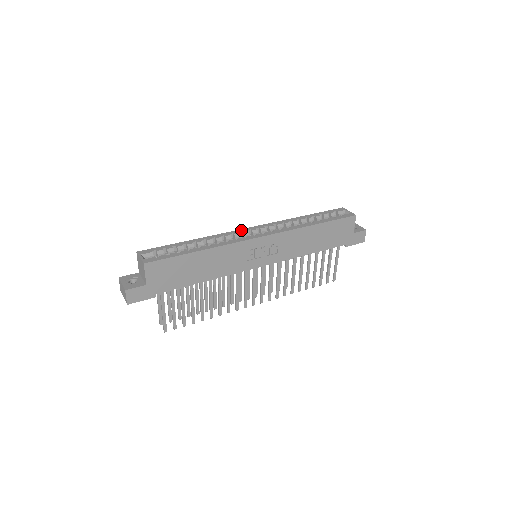
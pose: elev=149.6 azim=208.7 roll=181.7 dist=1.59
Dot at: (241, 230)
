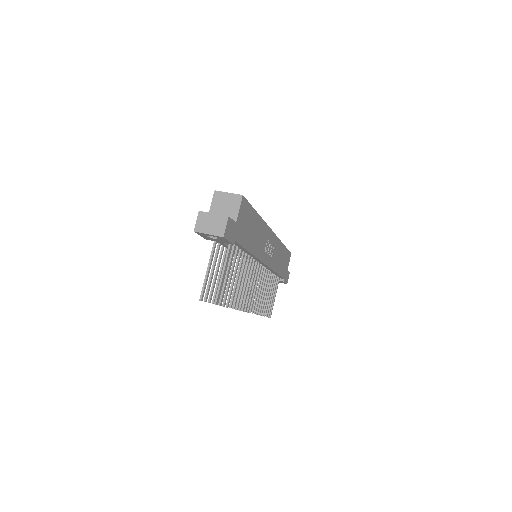
Dot at: occluded
